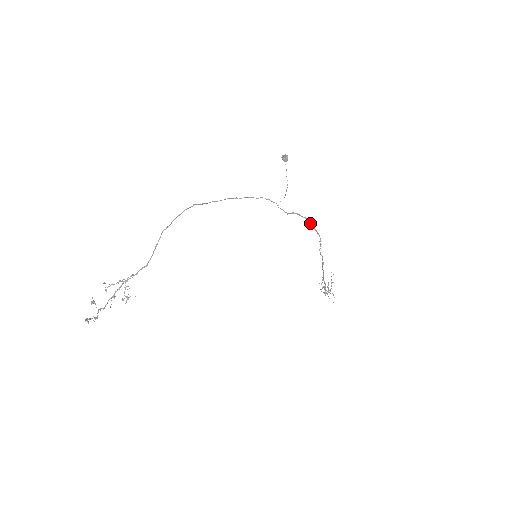
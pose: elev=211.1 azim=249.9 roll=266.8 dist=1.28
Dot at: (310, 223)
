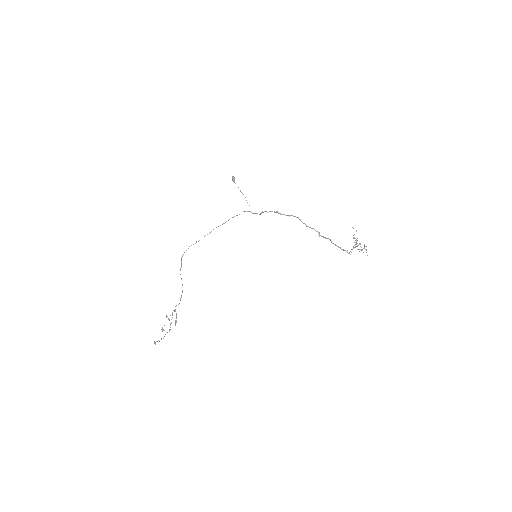
Dot at: (278, 213)
